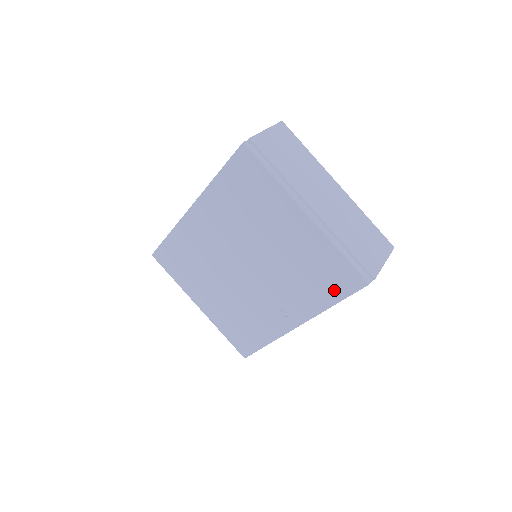
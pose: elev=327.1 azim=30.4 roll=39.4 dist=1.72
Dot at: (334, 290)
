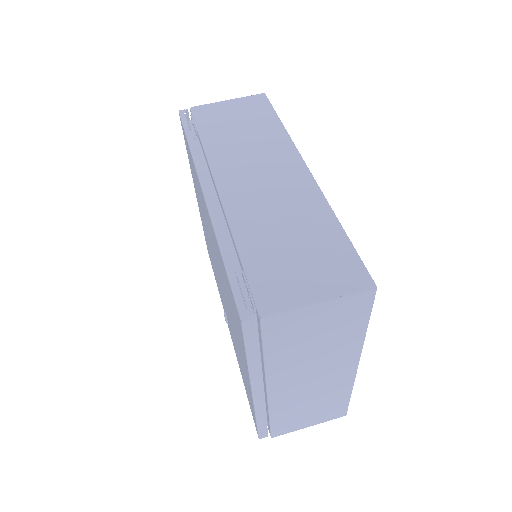
Dot at: occluded
